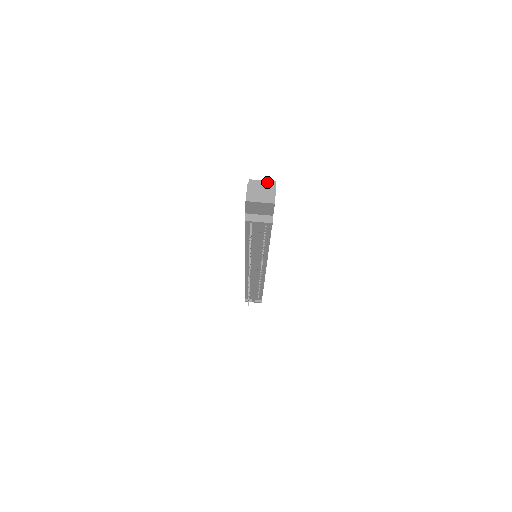
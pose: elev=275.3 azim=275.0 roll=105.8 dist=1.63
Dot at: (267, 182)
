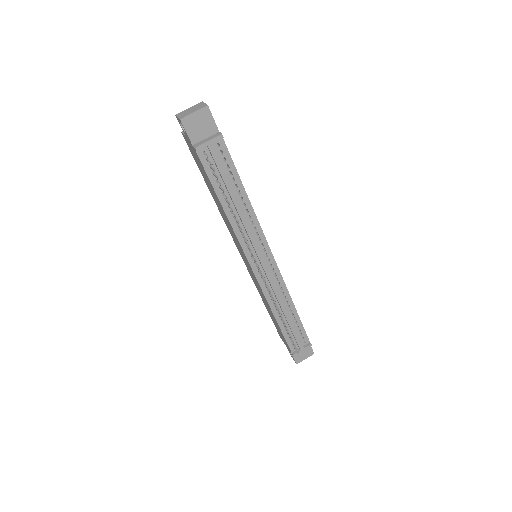
Dot at: occluded
